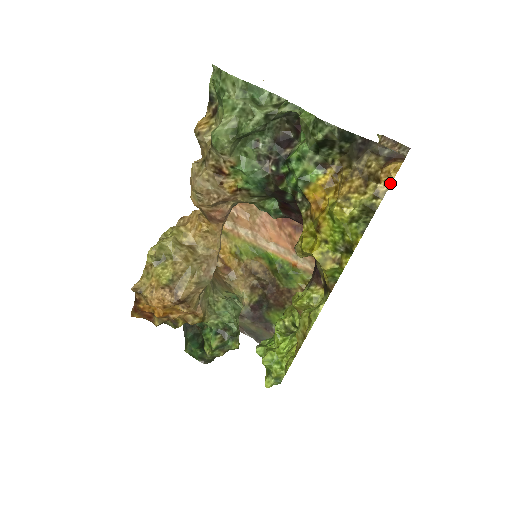
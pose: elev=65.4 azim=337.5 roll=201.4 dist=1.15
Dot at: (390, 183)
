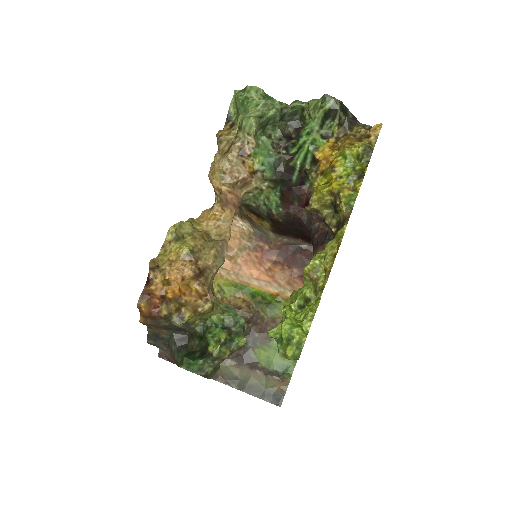
Dot at: (377, 137)
